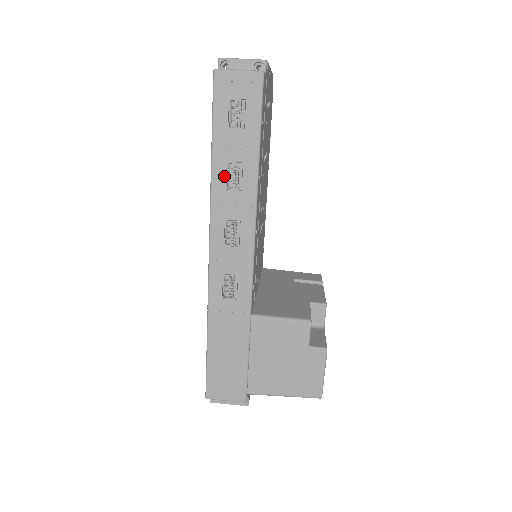
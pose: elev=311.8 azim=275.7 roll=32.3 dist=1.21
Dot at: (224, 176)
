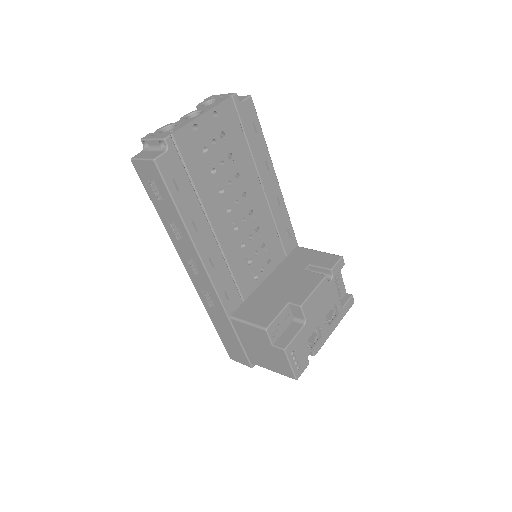
Dot at: (171, 229)
